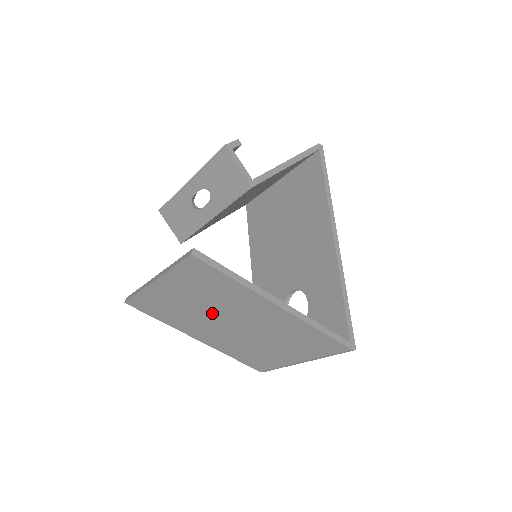
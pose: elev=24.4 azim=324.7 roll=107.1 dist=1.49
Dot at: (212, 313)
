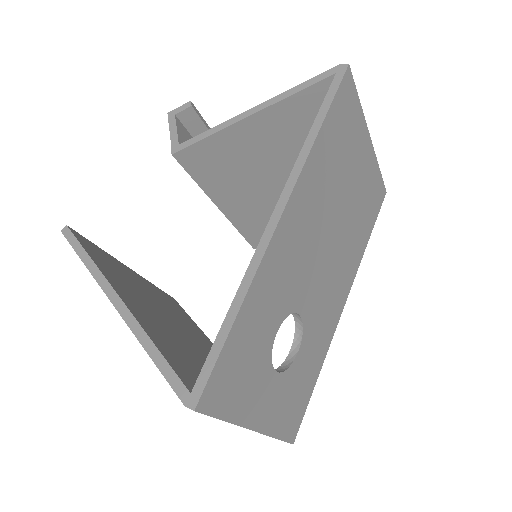
Dot at: occluded
